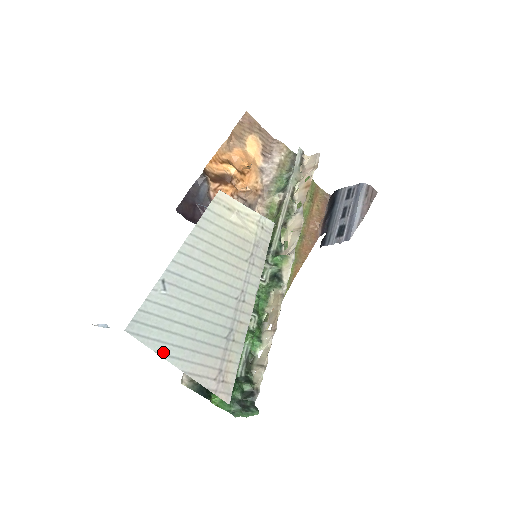
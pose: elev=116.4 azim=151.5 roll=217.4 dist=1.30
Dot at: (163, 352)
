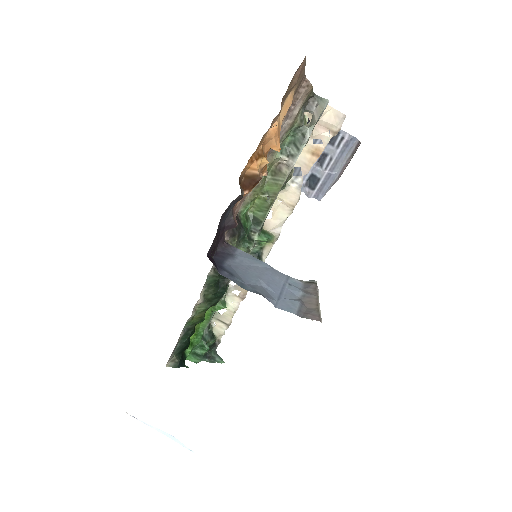
Dot at: occluded
